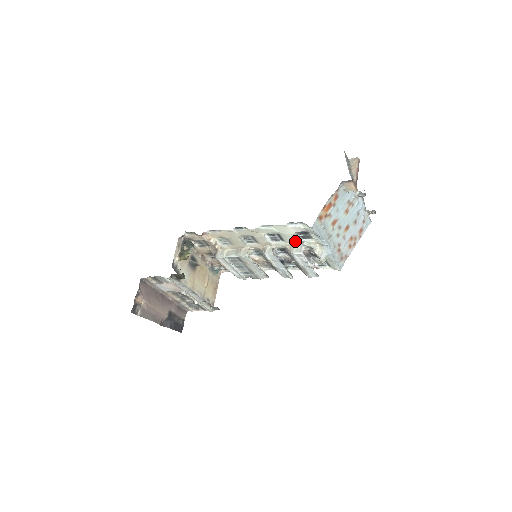
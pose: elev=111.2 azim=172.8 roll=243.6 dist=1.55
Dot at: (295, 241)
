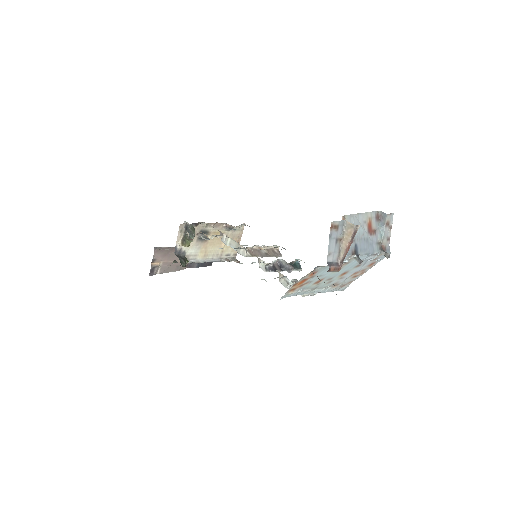
Dot at: occluded
